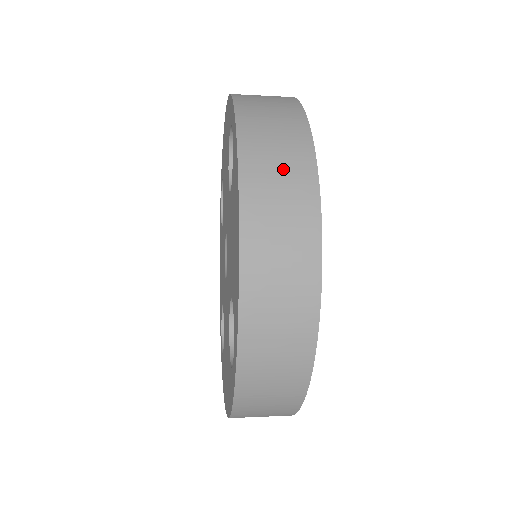
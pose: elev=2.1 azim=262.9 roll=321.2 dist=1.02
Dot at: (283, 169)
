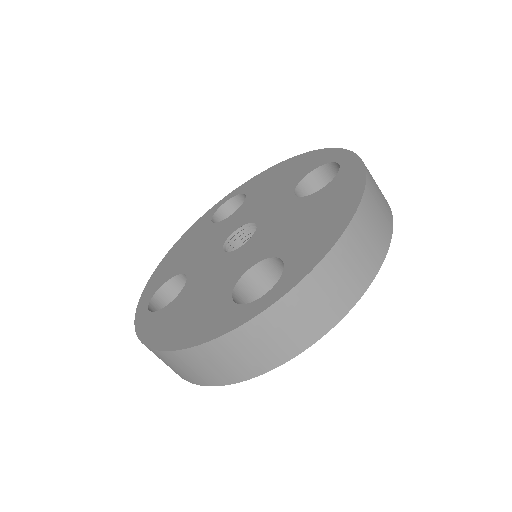
Dot at: (382, 207)
